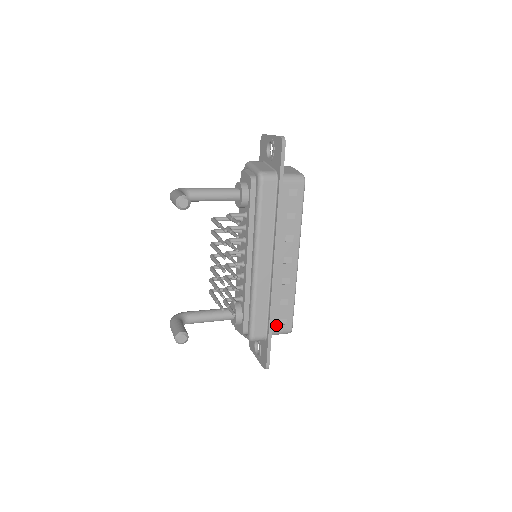
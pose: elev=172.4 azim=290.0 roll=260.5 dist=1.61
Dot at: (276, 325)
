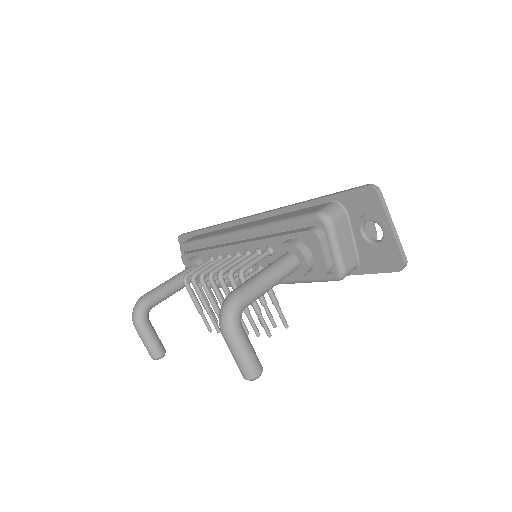
Dot at: occluded
